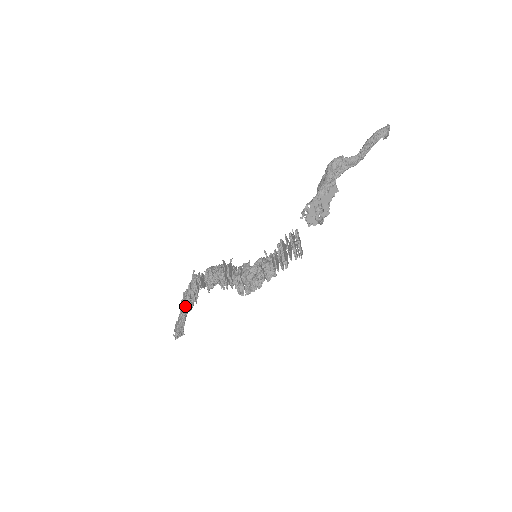
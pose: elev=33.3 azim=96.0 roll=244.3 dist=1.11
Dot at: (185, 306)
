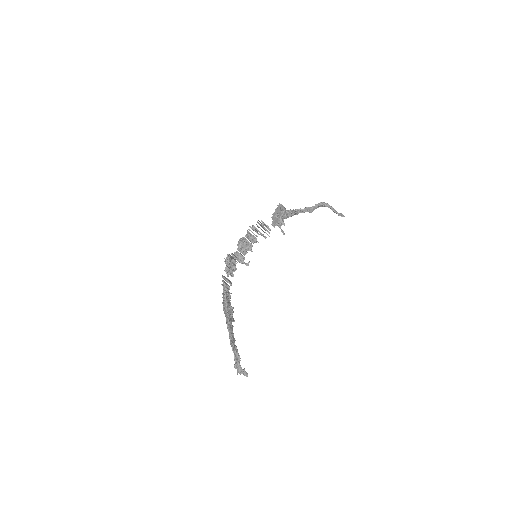
Dot at: (223, 304)
